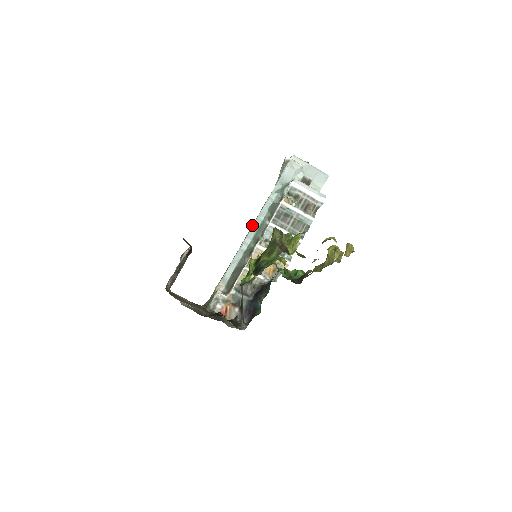
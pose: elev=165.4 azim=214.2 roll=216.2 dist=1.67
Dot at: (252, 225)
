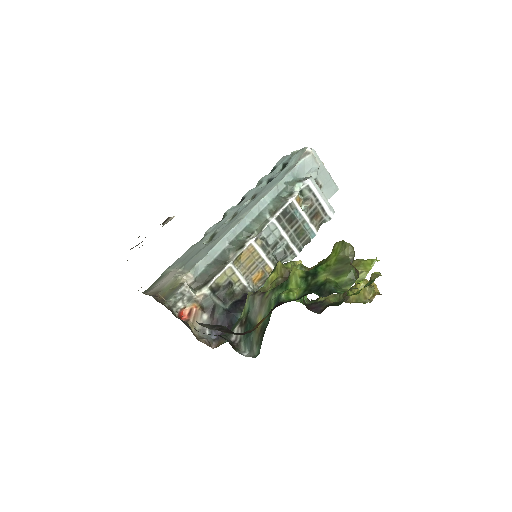
Dot at: (247, 212)
